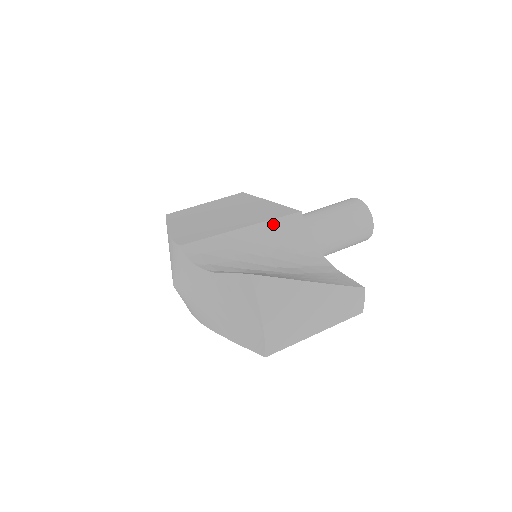
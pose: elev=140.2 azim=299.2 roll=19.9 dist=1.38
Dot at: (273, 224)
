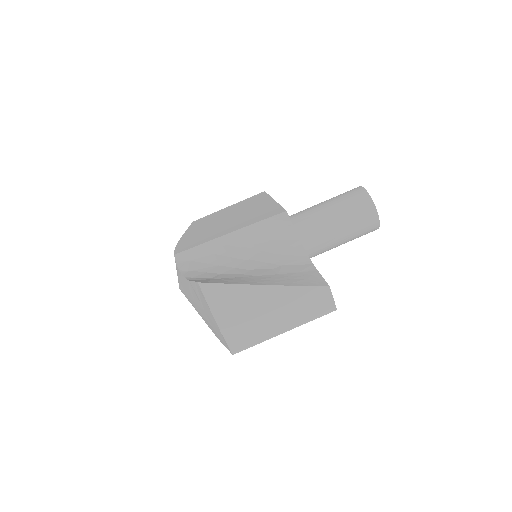
Dot at: (258, 226)
